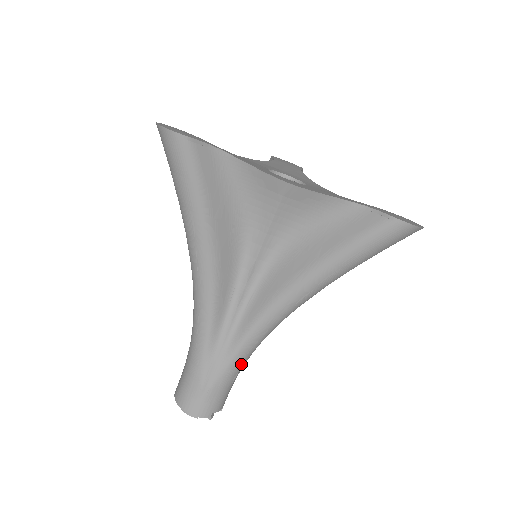
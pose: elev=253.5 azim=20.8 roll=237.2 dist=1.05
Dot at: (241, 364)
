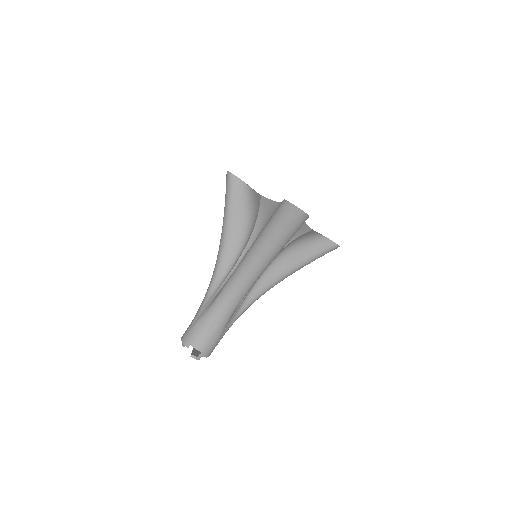
Dot at: (216, 314)
